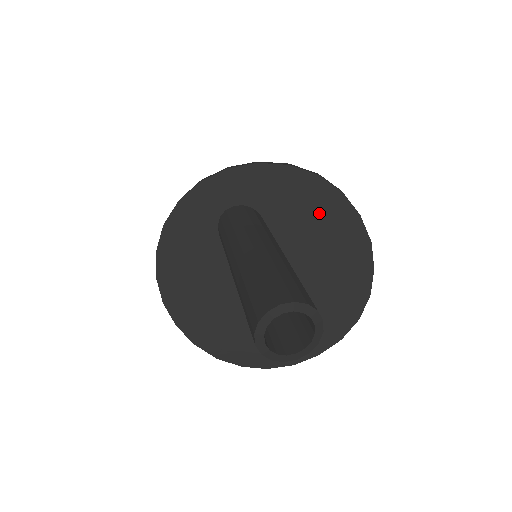
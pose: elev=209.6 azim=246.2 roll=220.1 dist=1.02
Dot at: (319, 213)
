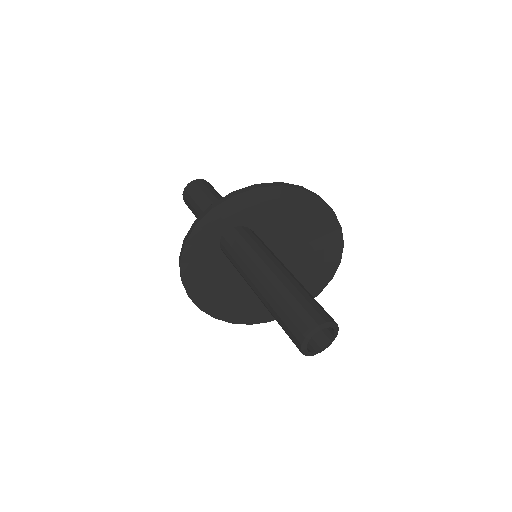
Dot at: (291, 209)
